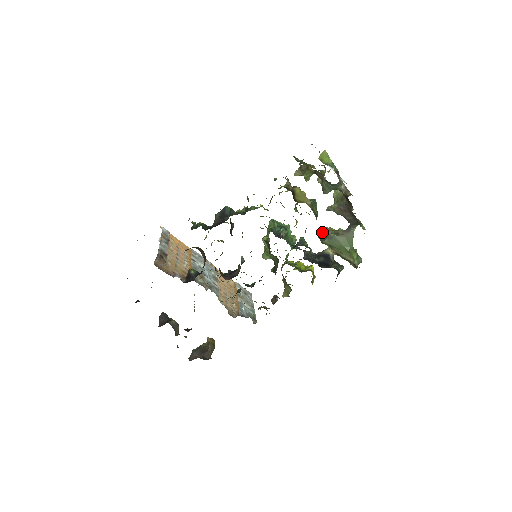
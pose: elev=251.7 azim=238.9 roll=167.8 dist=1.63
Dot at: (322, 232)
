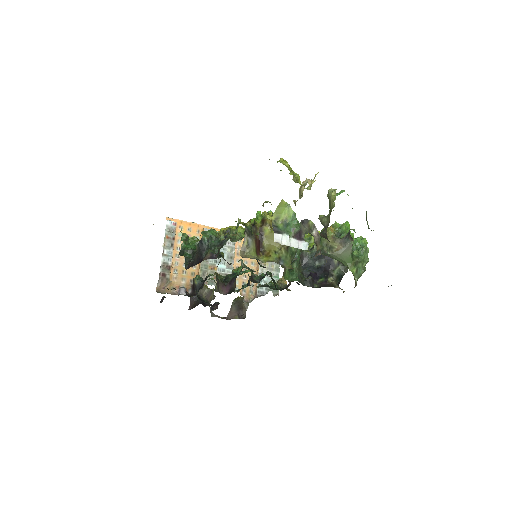
Dot at: occluded
